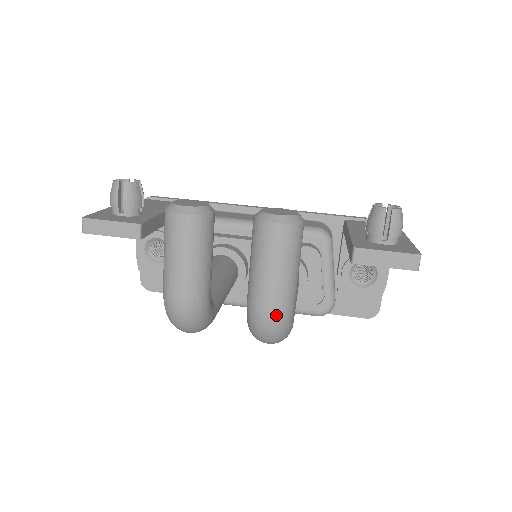
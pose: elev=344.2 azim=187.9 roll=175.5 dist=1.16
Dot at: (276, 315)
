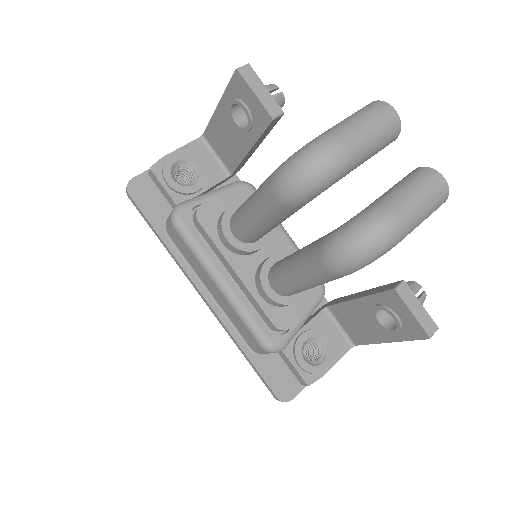
Dot at: (396, 228)
